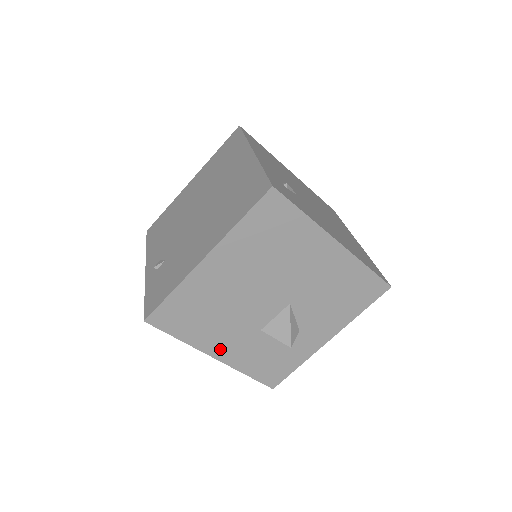
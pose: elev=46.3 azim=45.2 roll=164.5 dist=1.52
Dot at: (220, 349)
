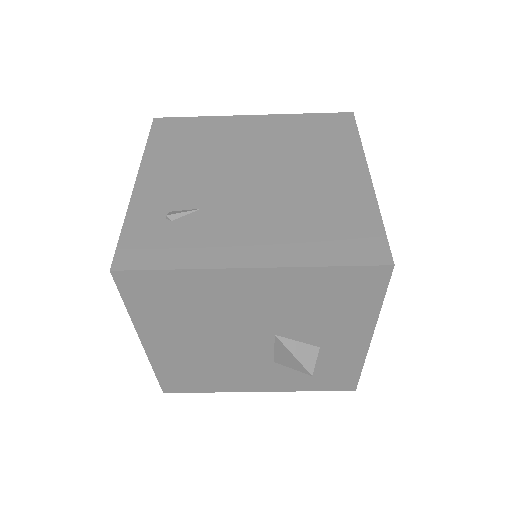
Dot at: (255, 385)
